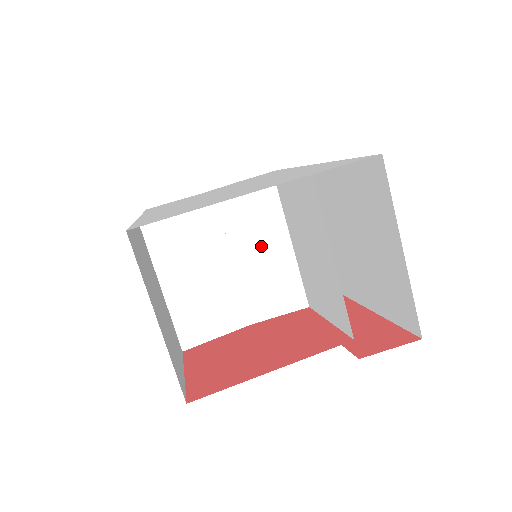
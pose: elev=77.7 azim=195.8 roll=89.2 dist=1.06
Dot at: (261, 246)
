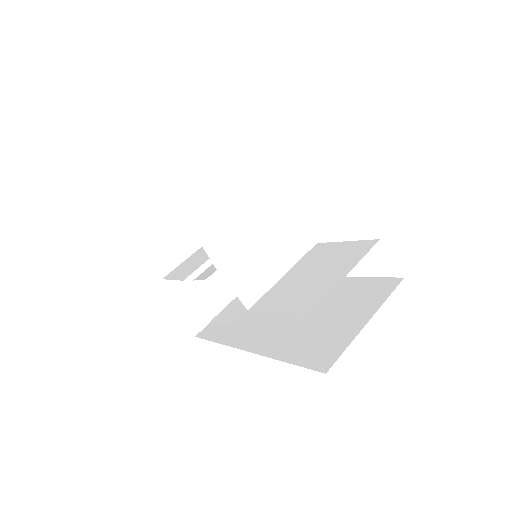
Dot at: (274, 252)
